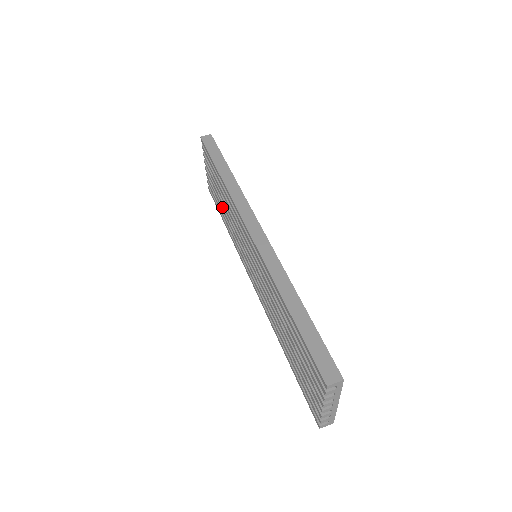
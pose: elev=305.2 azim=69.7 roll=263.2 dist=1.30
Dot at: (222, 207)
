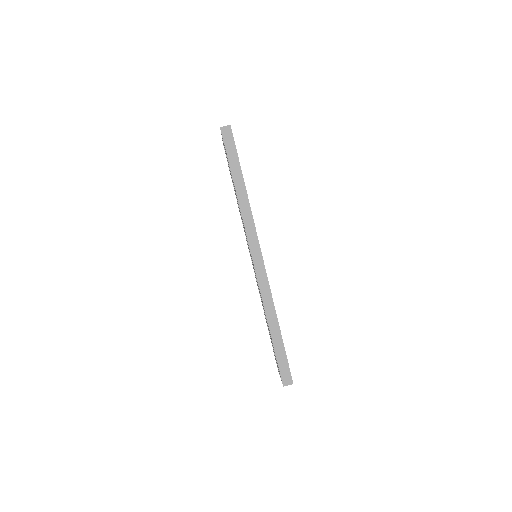
Dot at: occluded
